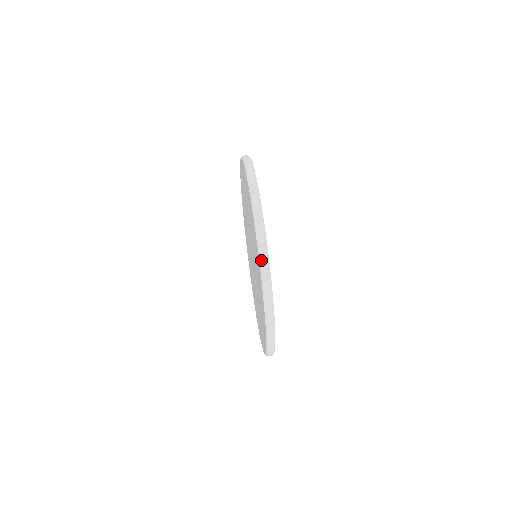
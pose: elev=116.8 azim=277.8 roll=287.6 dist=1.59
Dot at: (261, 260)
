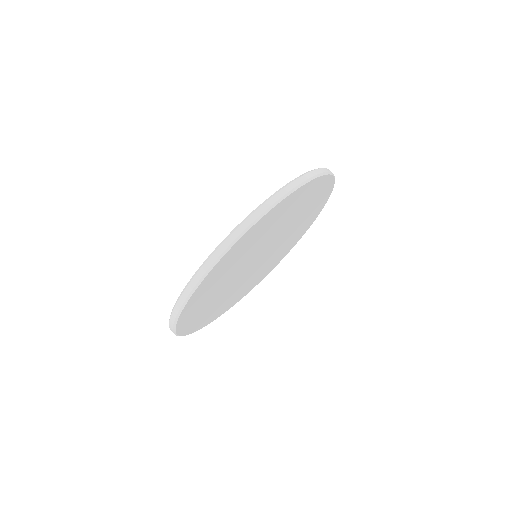
Dot at: (225, 240)
